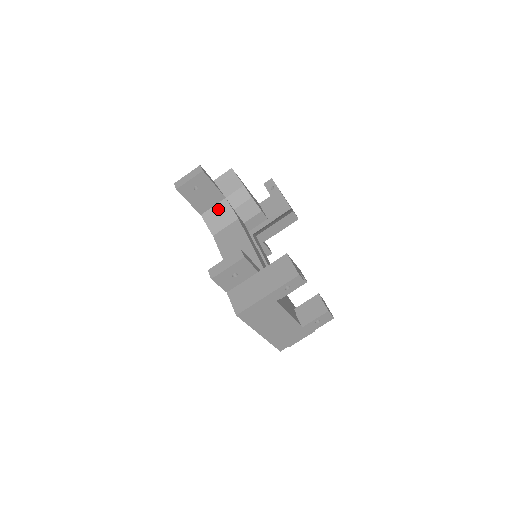
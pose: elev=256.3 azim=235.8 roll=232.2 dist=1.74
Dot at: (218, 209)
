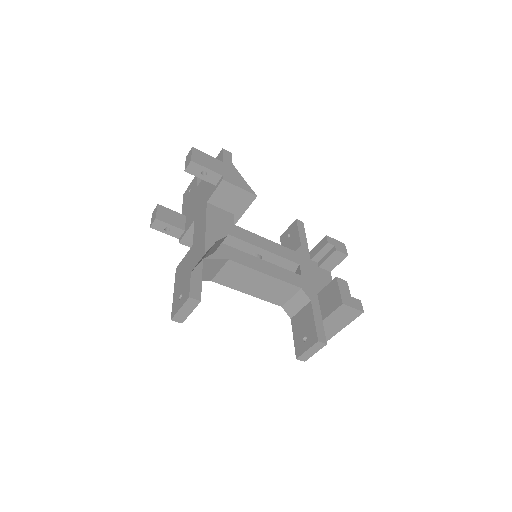
Dot at: occluded
